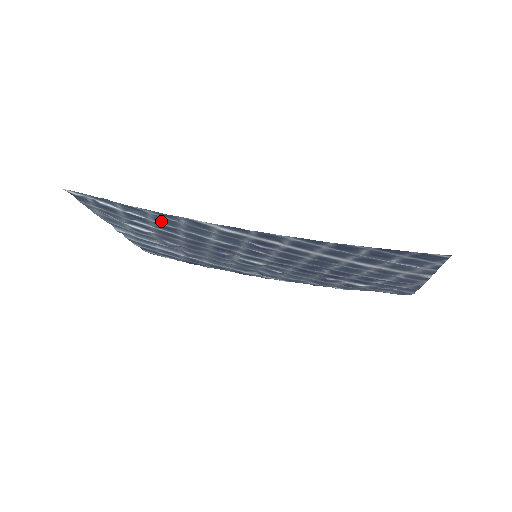
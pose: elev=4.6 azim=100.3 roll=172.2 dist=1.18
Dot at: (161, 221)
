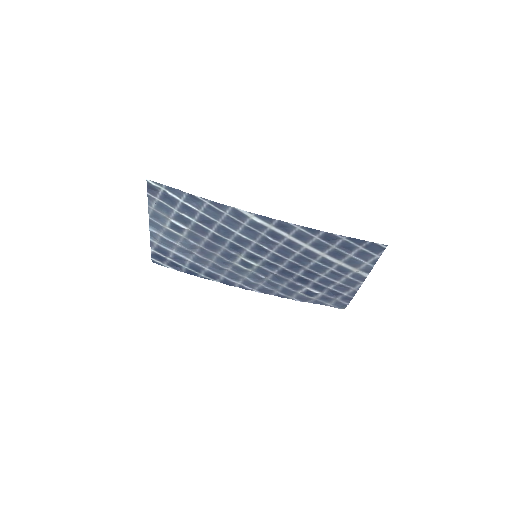
Dot at: (208, 213)
